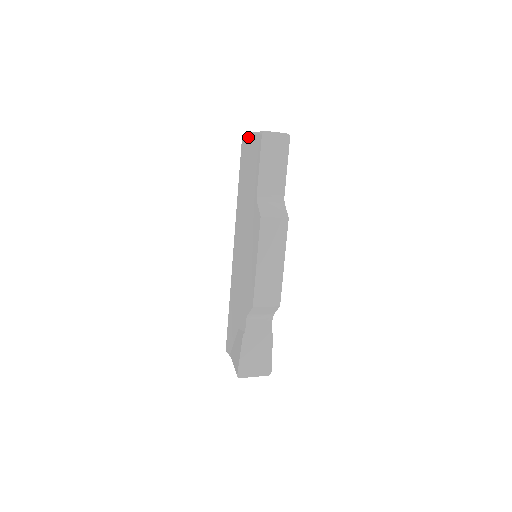
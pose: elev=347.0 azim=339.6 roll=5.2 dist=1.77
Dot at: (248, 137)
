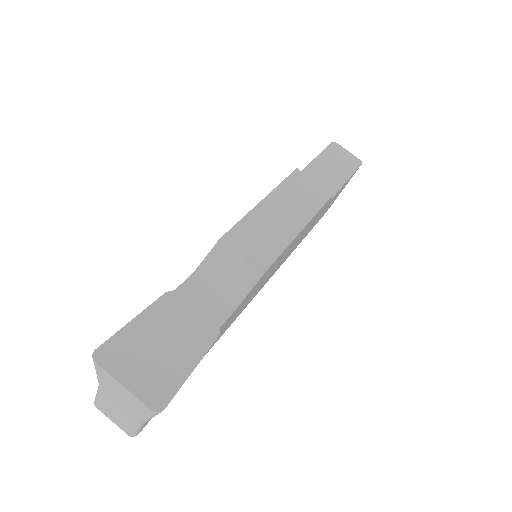
Dot at: occluded
